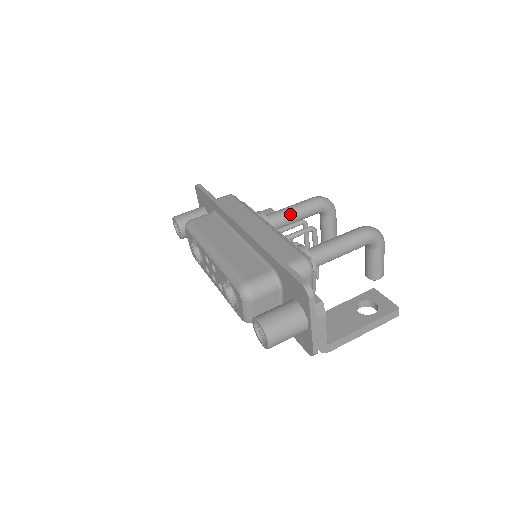
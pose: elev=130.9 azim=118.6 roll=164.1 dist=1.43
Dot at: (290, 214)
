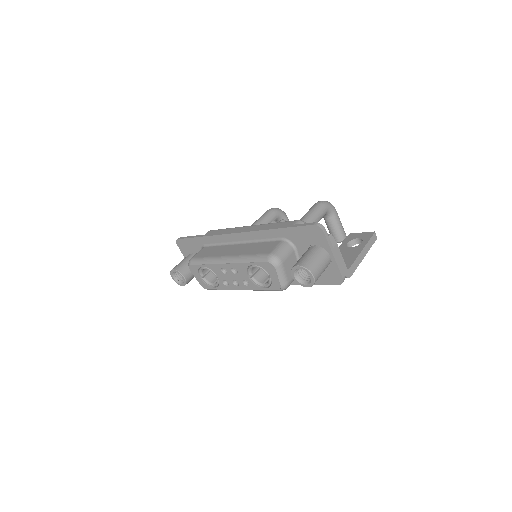
Dot at: occluded
